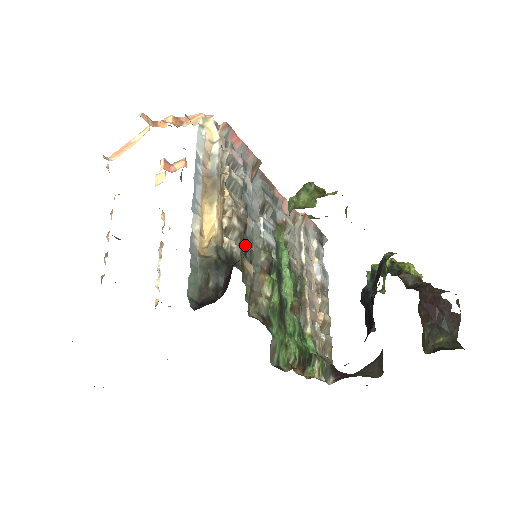
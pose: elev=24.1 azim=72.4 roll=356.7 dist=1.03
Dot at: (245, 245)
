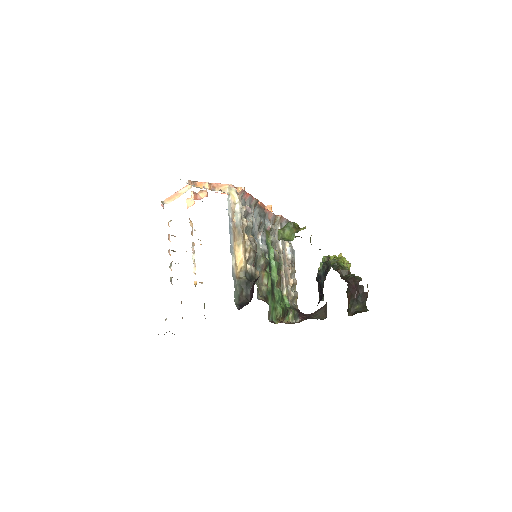
Dot at: (255, 261)
